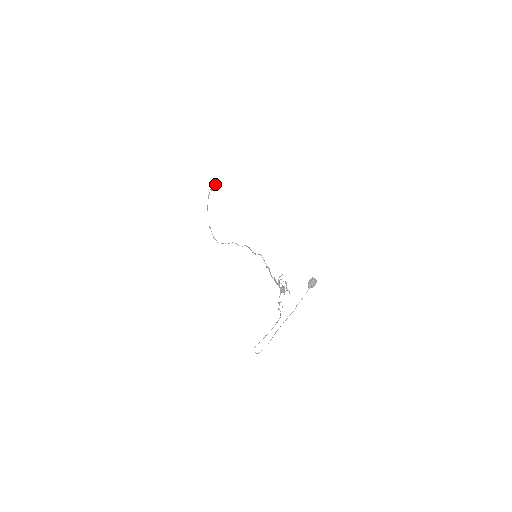
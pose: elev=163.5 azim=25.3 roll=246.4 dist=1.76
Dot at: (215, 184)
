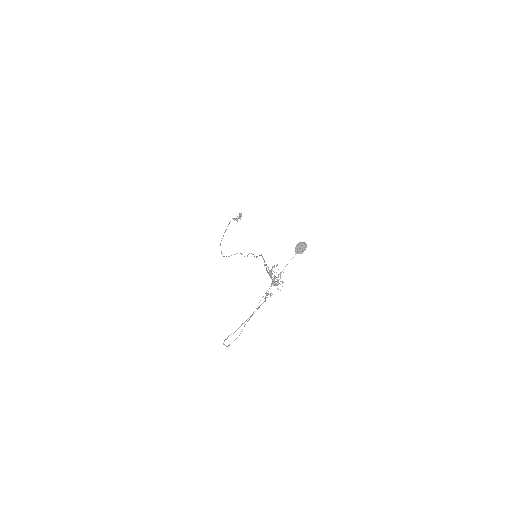
Dot at: (239, 214)
